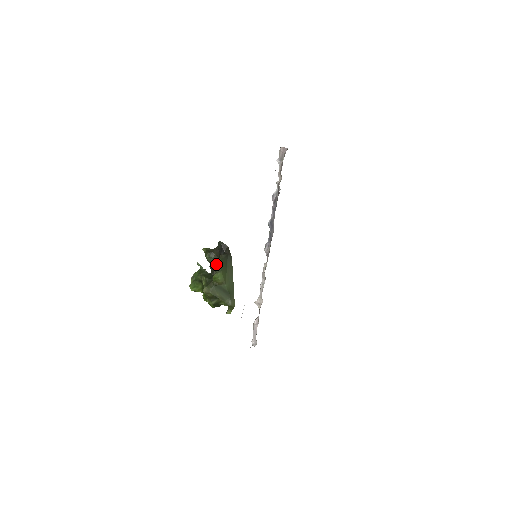
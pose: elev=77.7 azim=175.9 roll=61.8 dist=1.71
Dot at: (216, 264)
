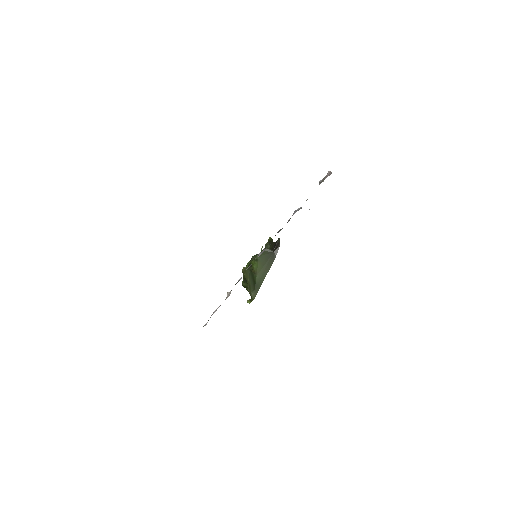
Dot at: occluded
